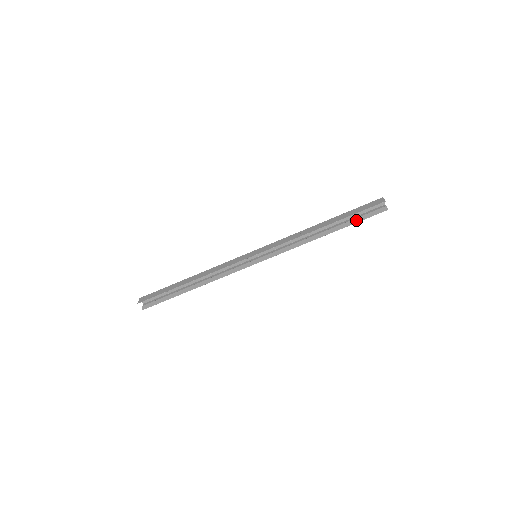
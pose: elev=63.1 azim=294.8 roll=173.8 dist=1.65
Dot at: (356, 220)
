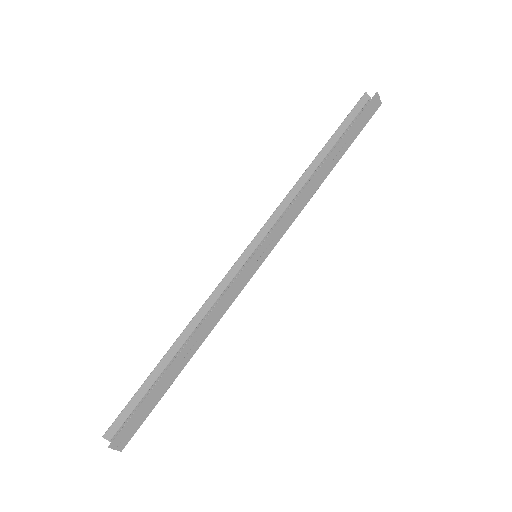
Dot at: (351, 129)
